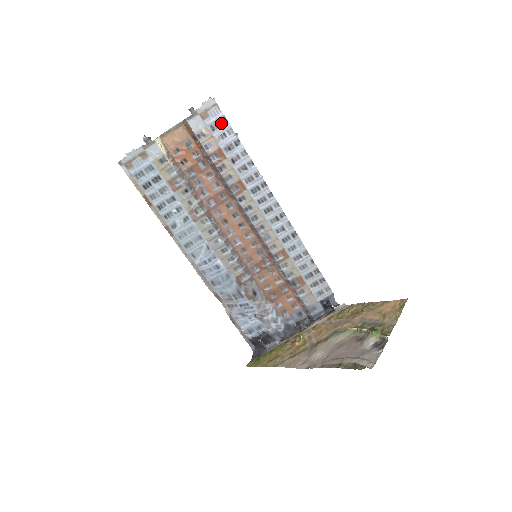
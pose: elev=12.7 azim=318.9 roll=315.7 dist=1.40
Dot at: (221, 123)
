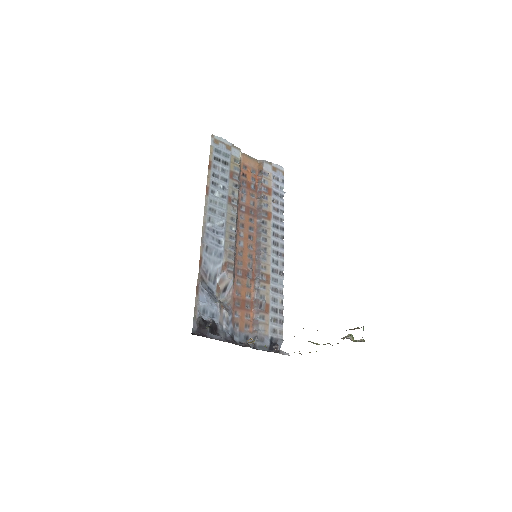
Dot at: (280, 181)
